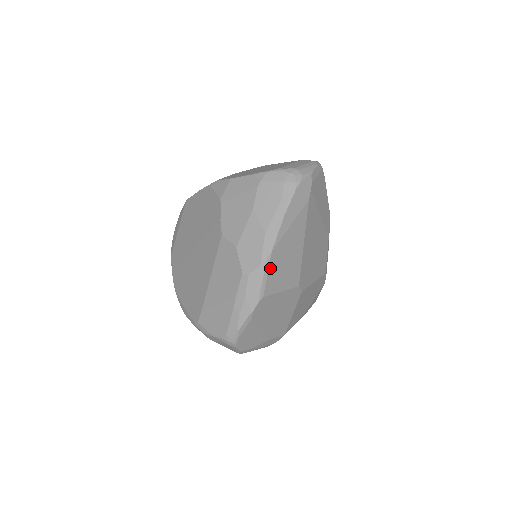
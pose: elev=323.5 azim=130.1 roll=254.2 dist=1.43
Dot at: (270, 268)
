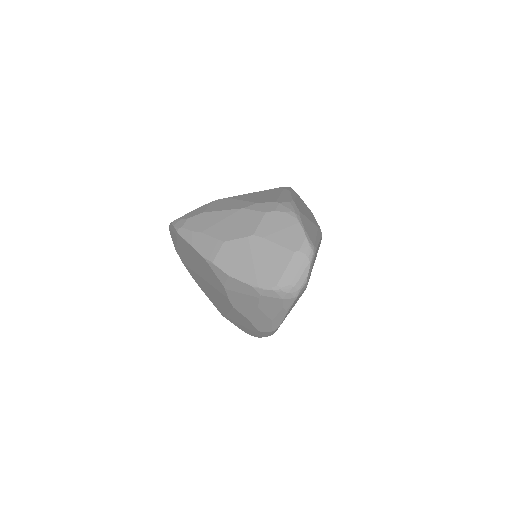
Dot at: occluded
